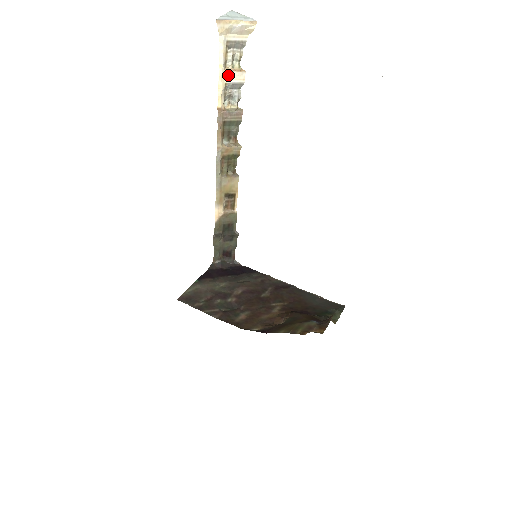
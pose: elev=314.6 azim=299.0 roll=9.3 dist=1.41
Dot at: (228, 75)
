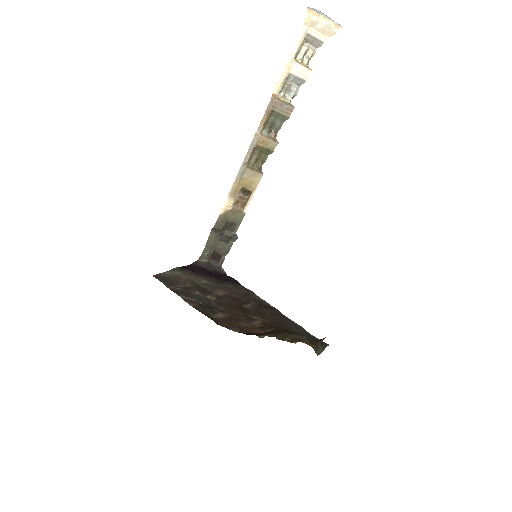
Dot at: (295, 66)
